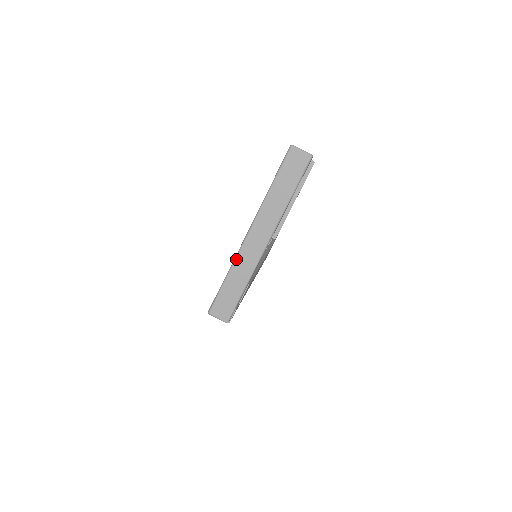
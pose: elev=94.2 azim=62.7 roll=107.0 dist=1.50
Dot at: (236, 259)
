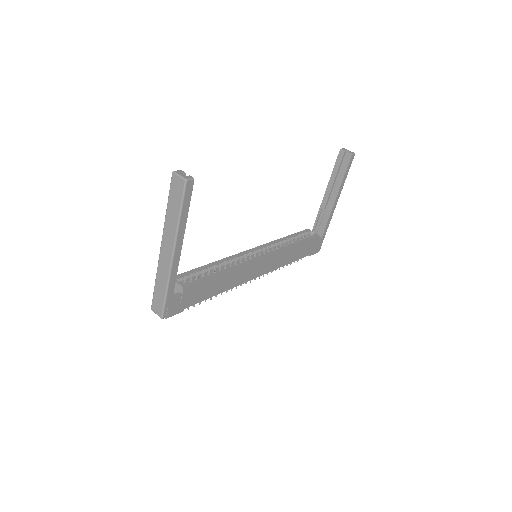
Dot at: (158, 267)
